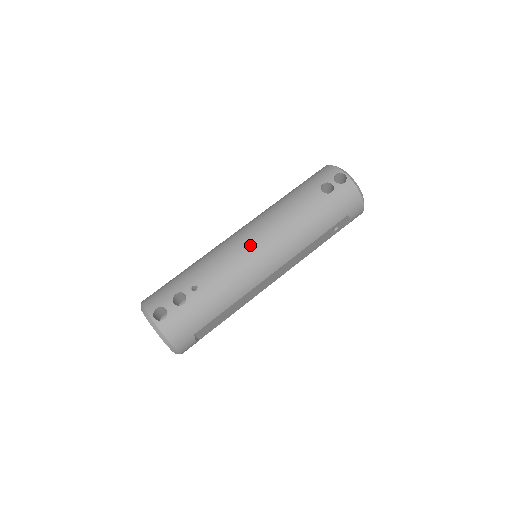
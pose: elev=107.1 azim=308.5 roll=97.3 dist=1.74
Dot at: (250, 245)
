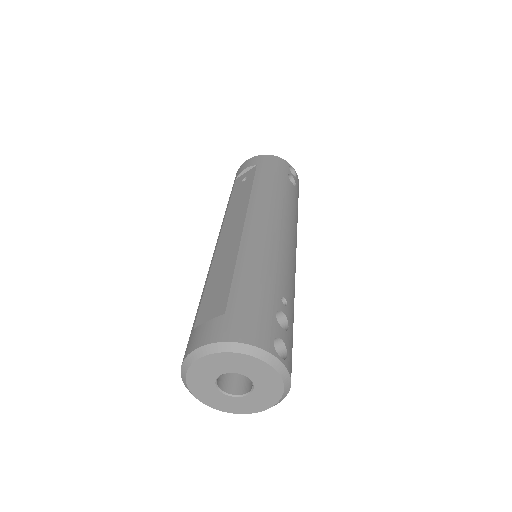
Dot at: (288, 240)
